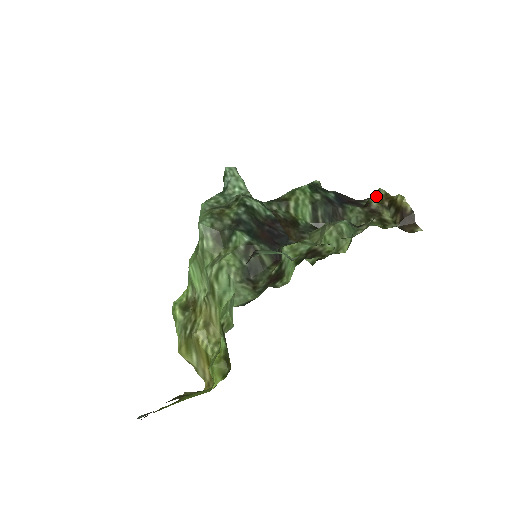
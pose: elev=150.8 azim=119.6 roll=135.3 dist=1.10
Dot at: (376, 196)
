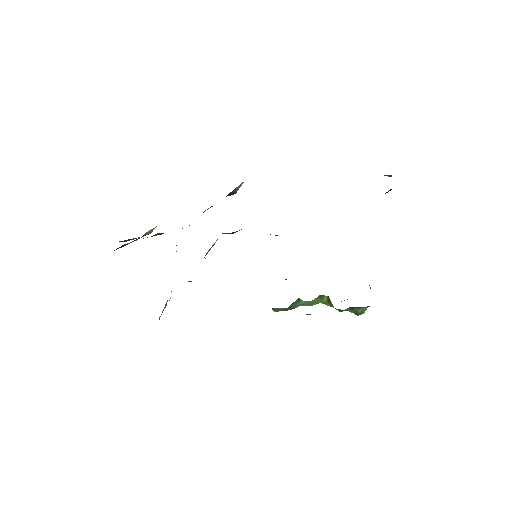
Dot at: occluded
